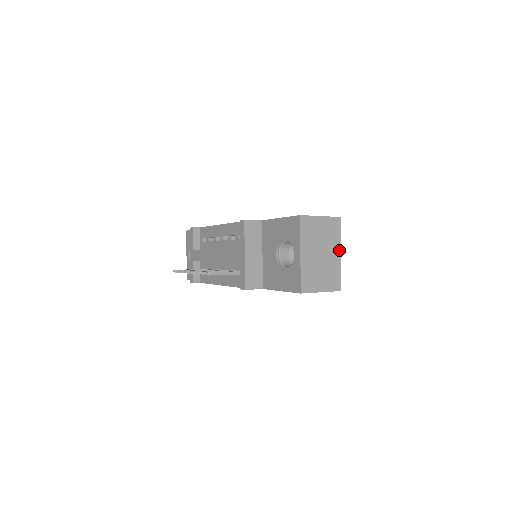
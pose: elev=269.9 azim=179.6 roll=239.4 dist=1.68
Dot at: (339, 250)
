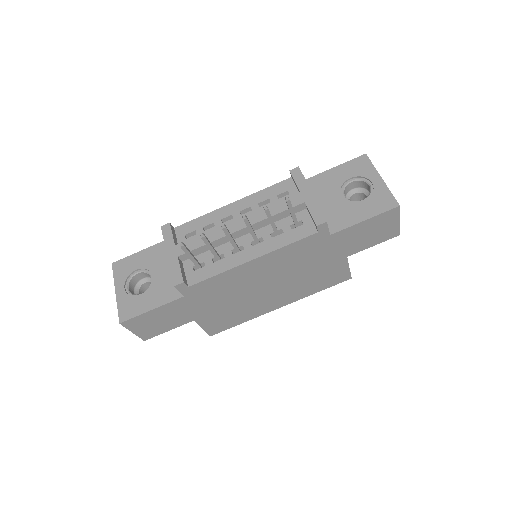
Dot at: occluded
